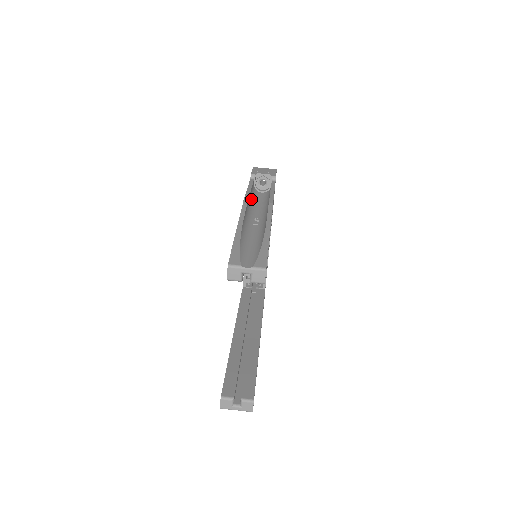
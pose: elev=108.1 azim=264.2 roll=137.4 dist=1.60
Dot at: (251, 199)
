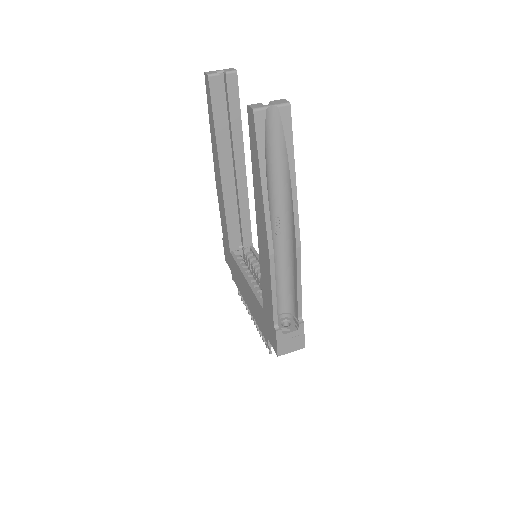
Dot at: occluded
